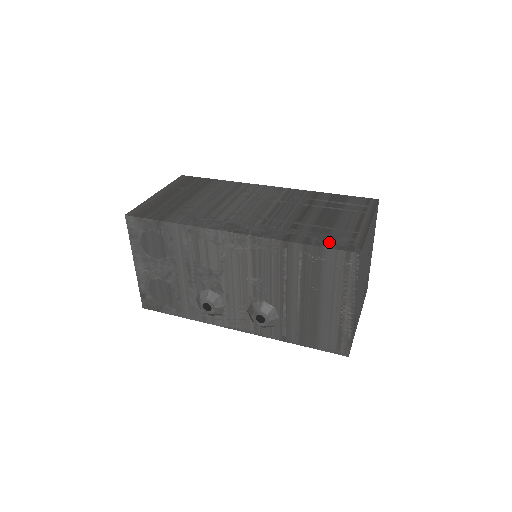
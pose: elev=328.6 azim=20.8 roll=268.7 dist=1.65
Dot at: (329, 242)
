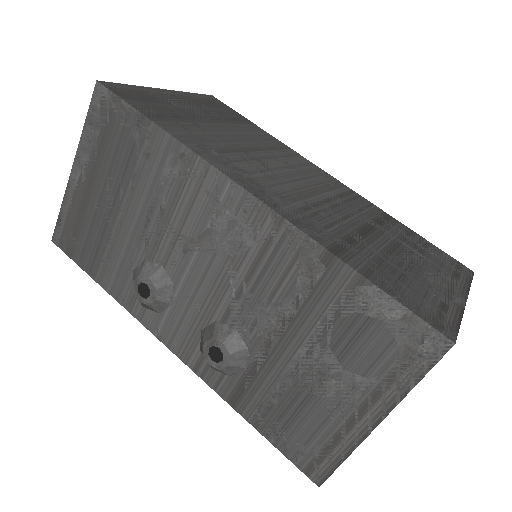
Dot at: (404, 295)
